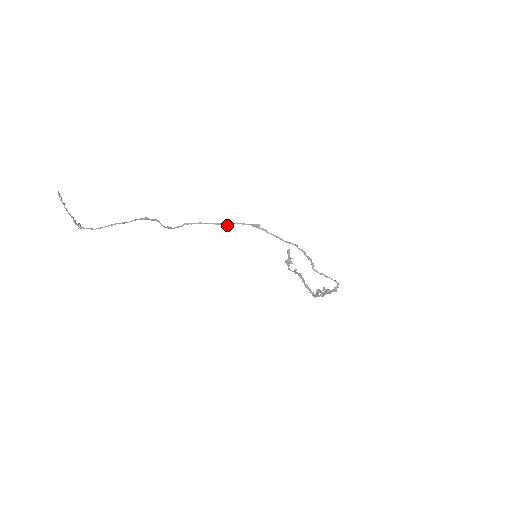
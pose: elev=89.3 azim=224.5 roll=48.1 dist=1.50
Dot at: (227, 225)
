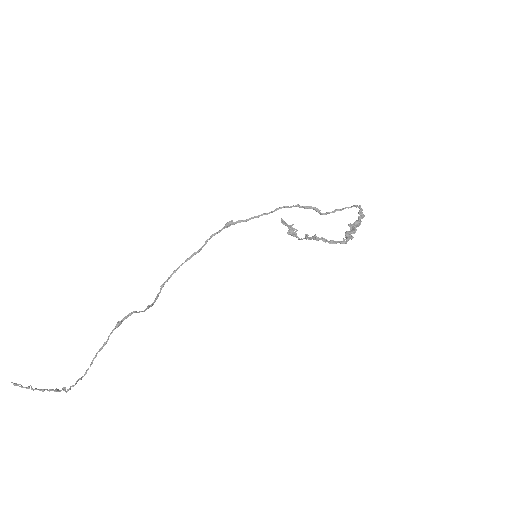
Dot at: (201, 249)
